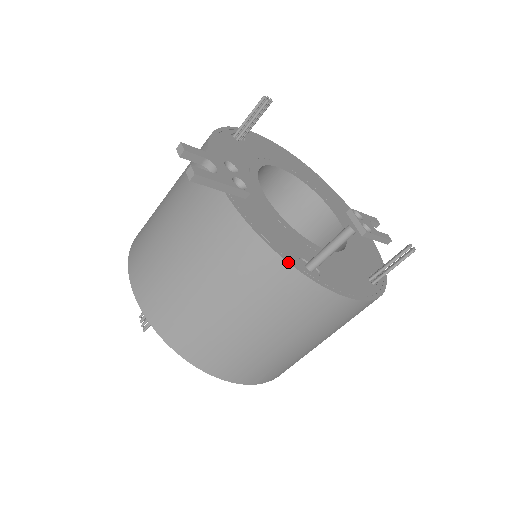
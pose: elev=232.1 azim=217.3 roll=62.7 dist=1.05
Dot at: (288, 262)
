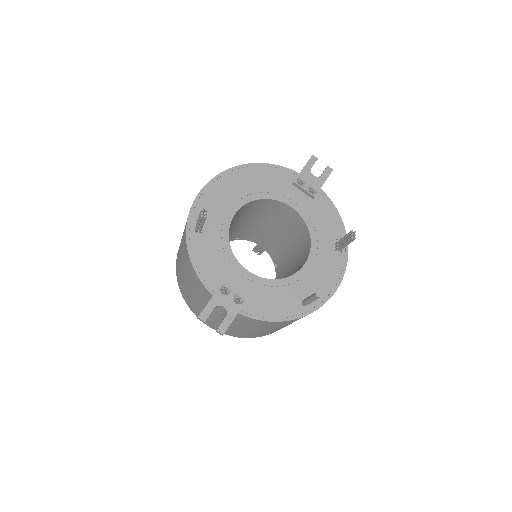
Dot at: (294, 319)
